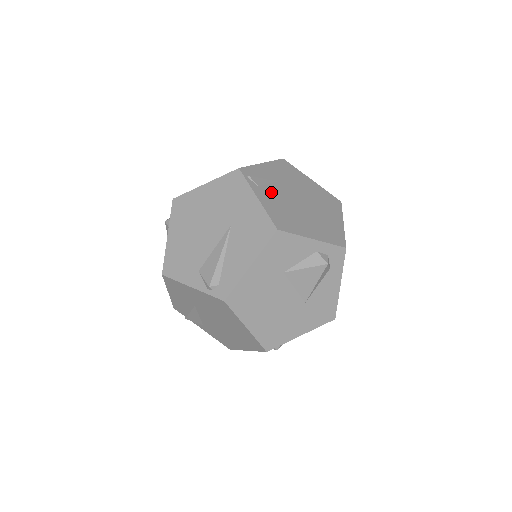
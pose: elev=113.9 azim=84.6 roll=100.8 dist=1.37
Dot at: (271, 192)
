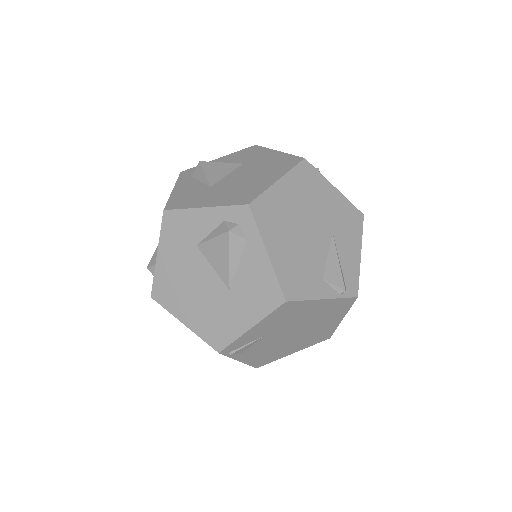
Dot at: (256, 348)
